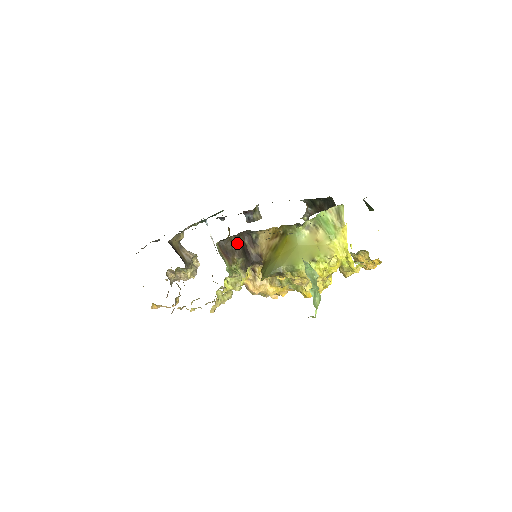
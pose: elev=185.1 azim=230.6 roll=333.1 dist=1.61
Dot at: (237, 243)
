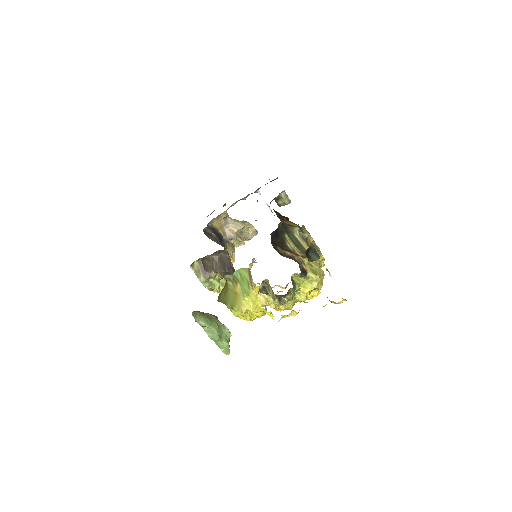
Dot at: (215, 260)
